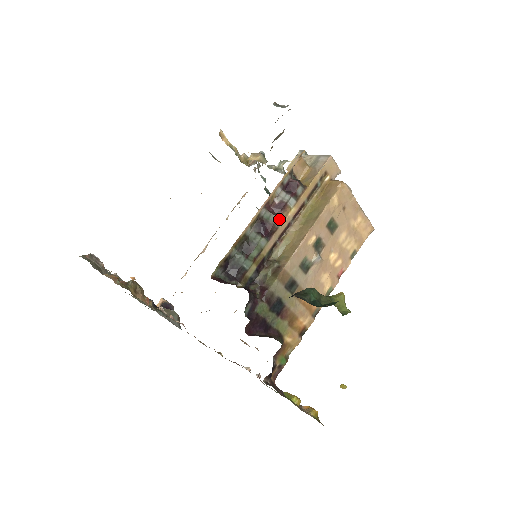
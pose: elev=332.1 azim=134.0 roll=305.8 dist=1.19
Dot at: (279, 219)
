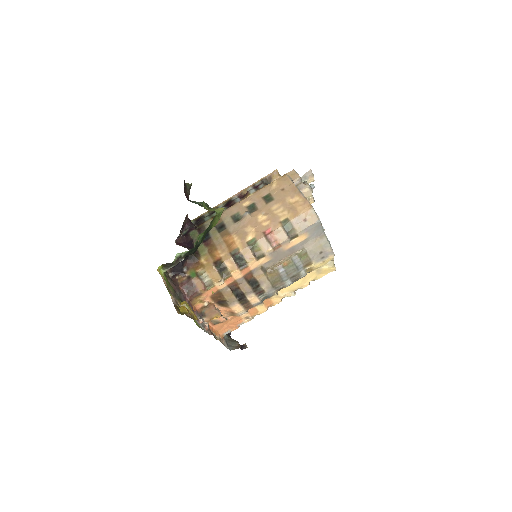
Dot at: (240, 199)
